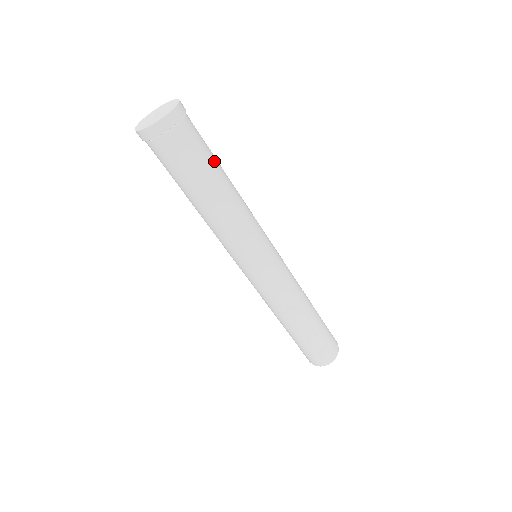
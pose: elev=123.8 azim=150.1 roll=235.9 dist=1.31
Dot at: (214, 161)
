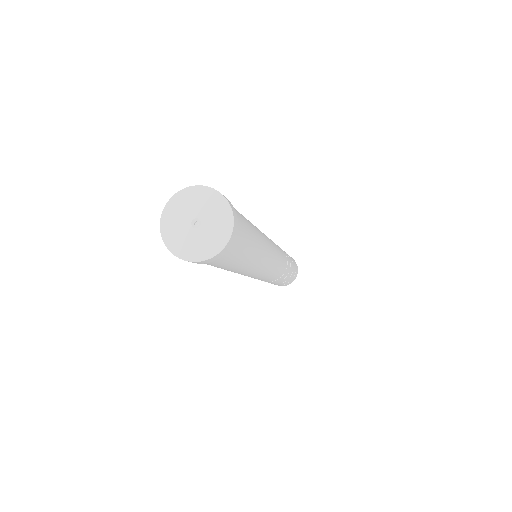
Dot at: (251, 244)
